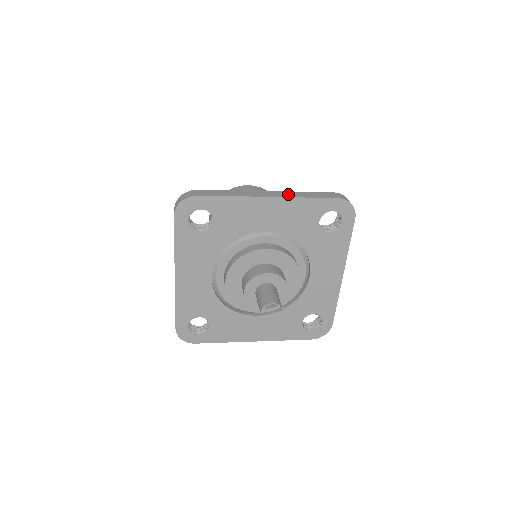
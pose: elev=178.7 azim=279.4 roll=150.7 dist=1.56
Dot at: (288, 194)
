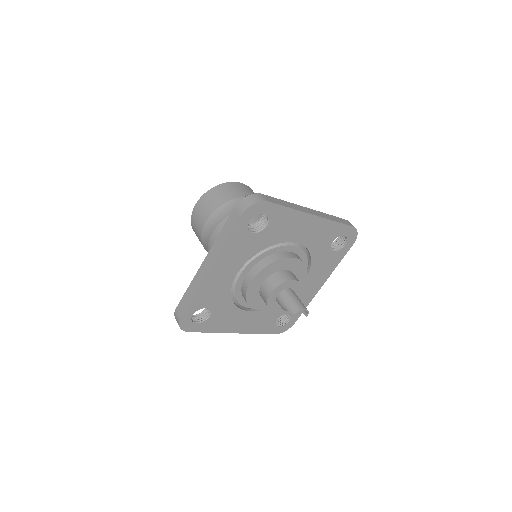
Dot at: (323, 215)
